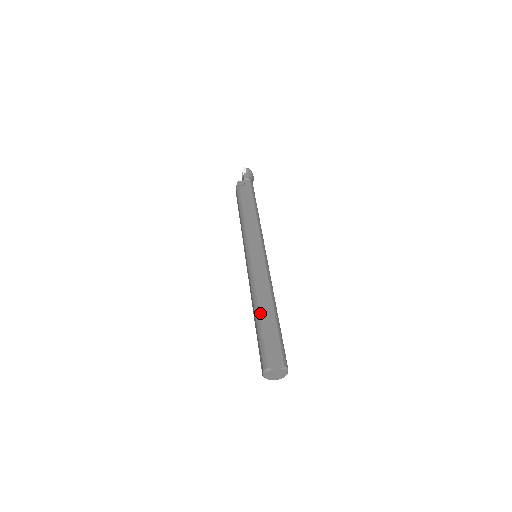
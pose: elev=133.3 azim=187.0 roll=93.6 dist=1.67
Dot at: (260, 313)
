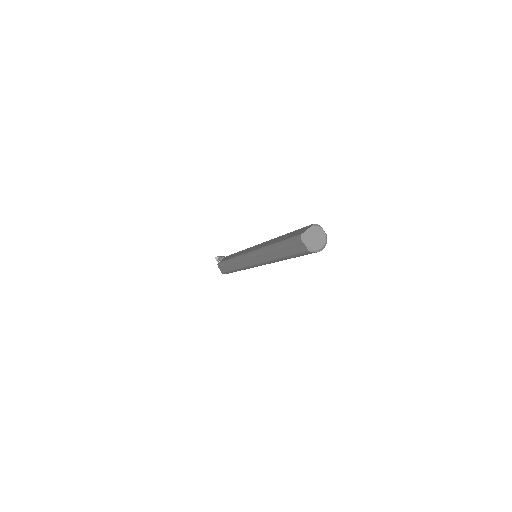
Dot at: (275, 243)
